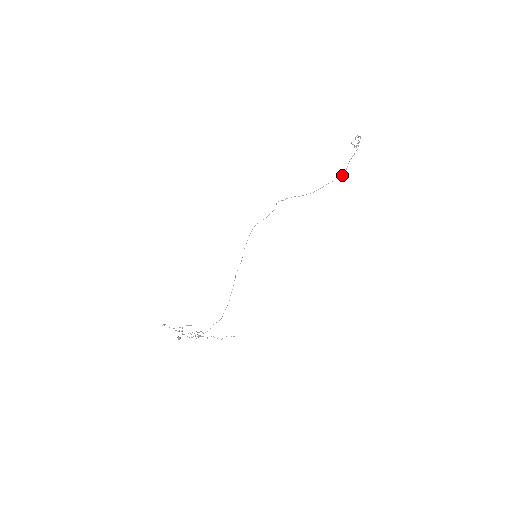
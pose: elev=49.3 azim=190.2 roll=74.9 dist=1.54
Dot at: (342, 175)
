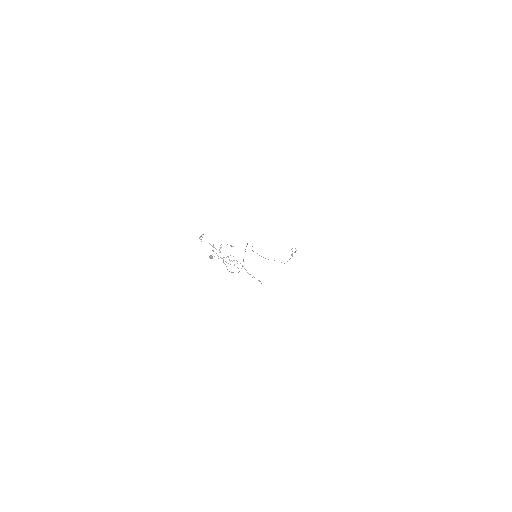
Dot at: occluded
